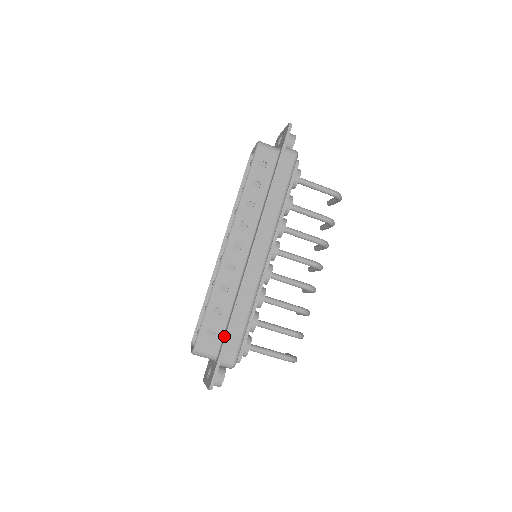
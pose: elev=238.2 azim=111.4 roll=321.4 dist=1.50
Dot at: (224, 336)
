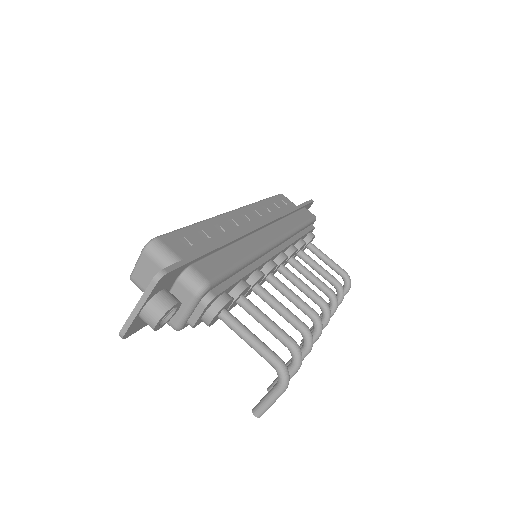
Dot at: occluded
